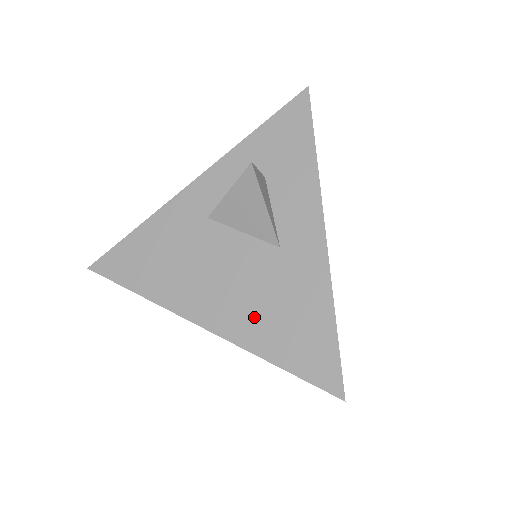
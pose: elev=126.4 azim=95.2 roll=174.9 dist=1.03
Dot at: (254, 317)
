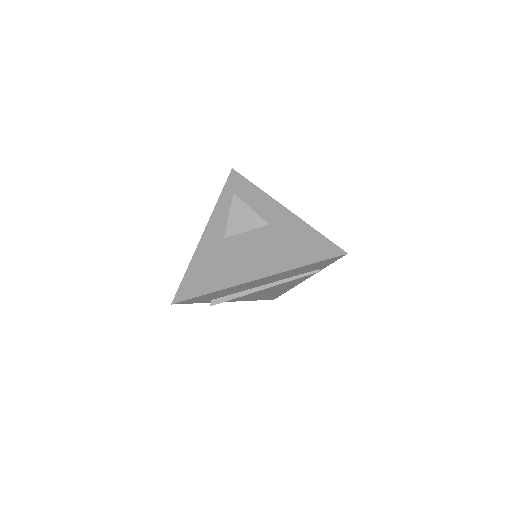
Dot at: (280, 256)
